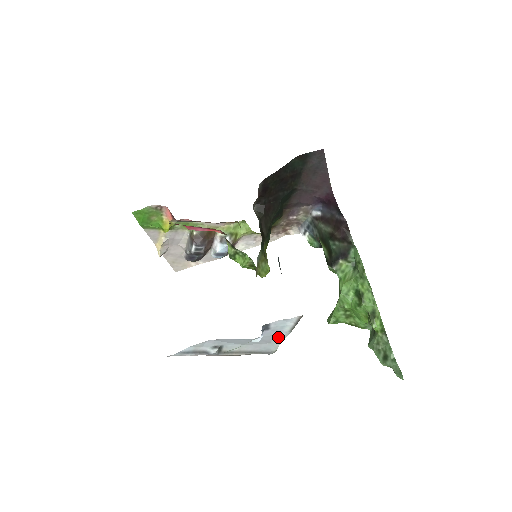
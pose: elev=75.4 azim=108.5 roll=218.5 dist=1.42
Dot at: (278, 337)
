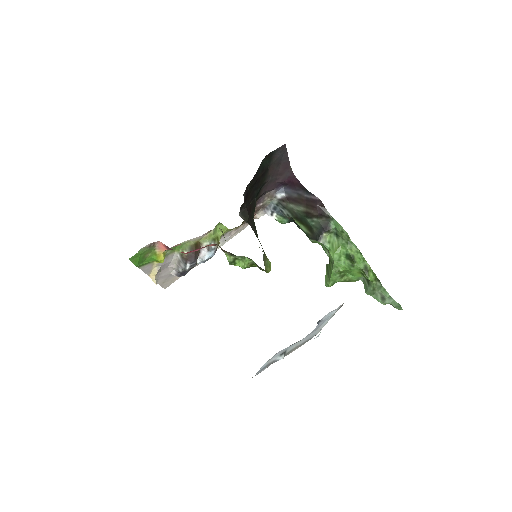
Dot at: (323, 324)
